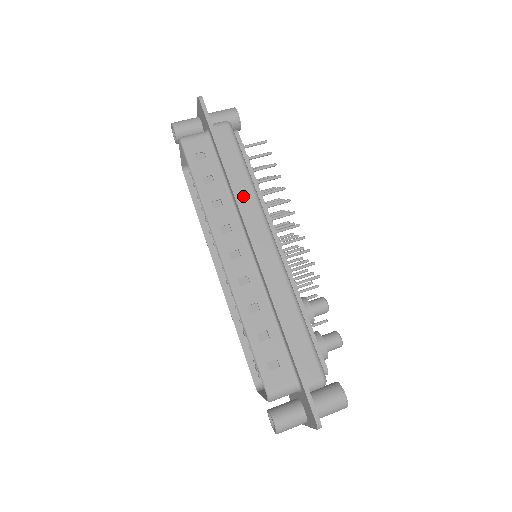
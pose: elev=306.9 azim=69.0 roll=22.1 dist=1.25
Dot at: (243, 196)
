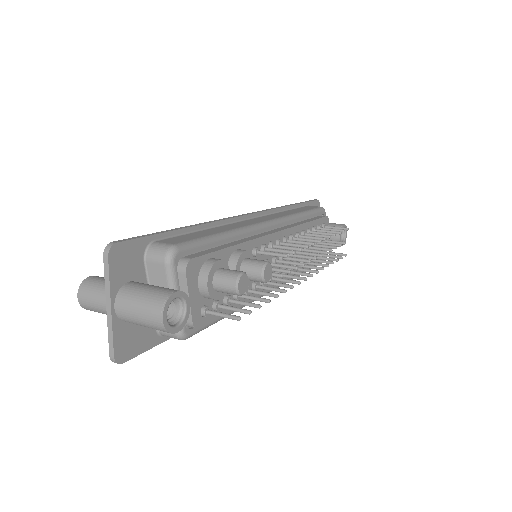
Dot at: (282, 213)
